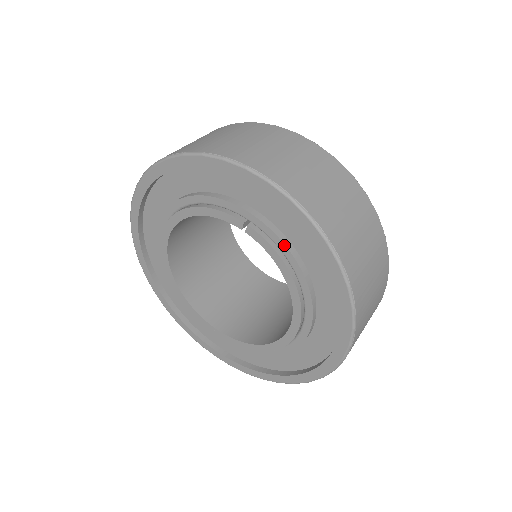
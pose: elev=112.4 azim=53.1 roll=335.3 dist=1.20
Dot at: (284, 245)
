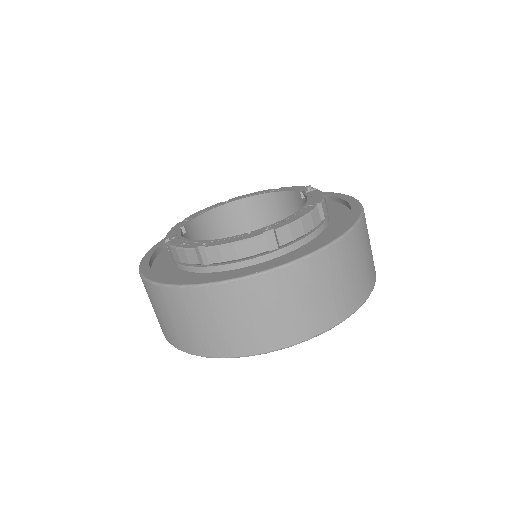
Dot at: occluded
